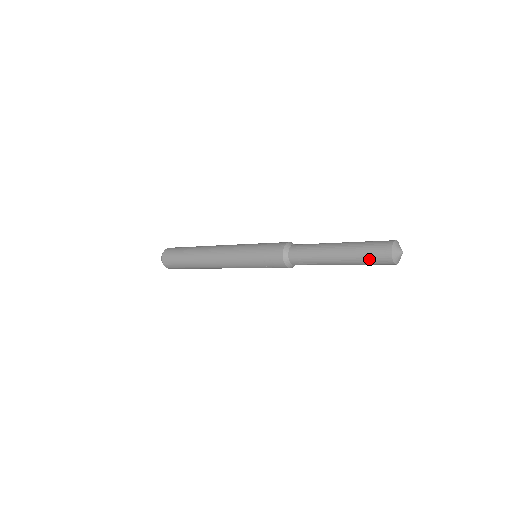
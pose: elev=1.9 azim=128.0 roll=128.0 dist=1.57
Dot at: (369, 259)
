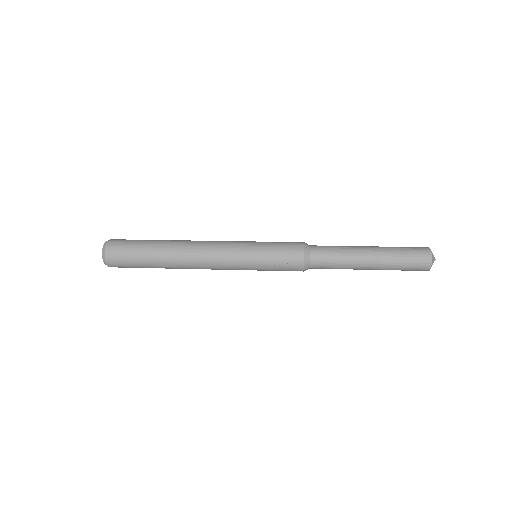
Dot at: (407, 262)
